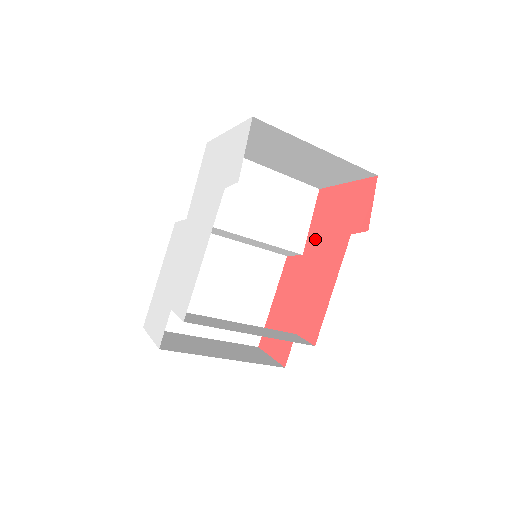
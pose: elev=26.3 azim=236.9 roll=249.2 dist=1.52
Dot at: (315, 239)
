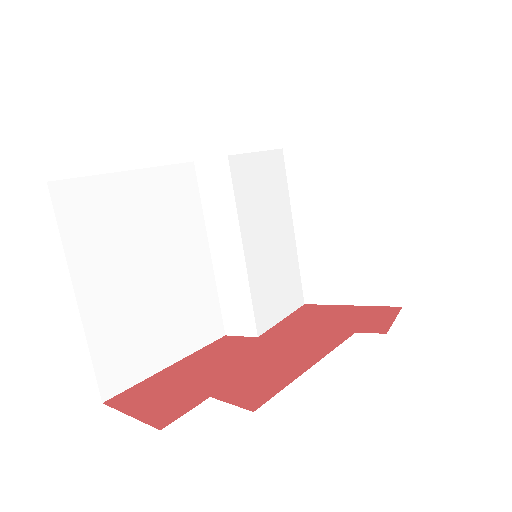
Dot at: (287, 329)
